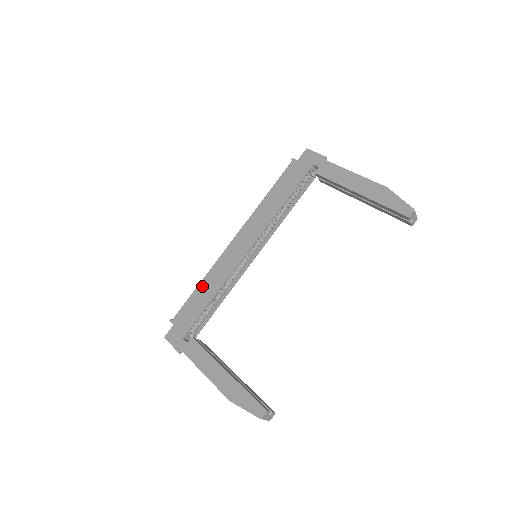
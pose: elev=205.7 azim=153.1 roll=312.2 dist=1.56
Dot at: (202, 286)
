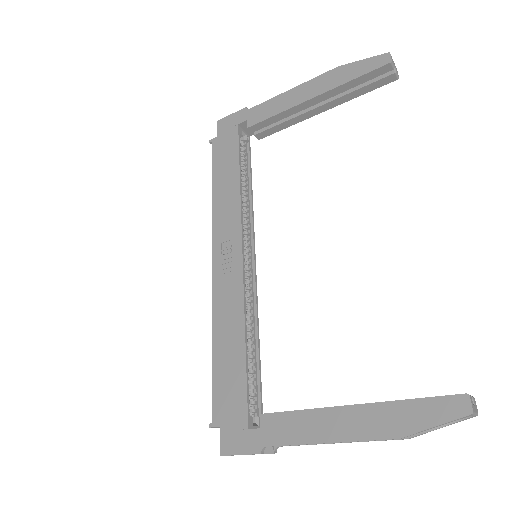
Dot at: (218, 344)
